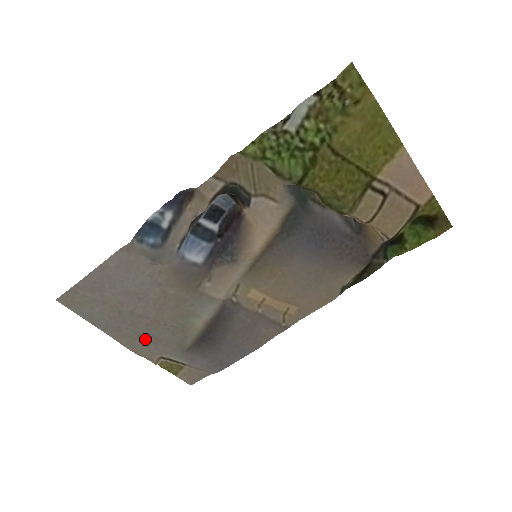
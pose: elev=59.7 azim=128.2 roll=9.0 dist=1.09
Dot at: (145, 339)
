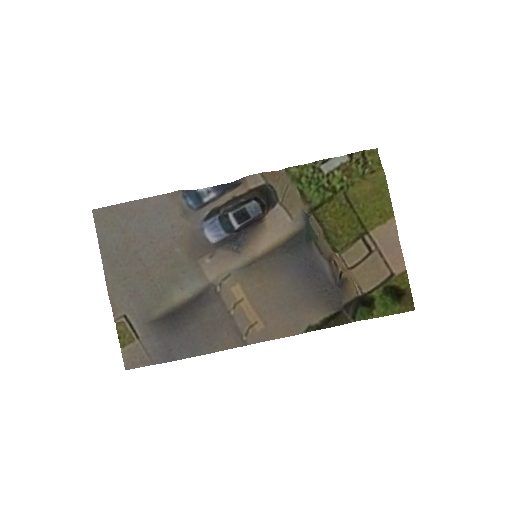
Dot at: (126, 287)
